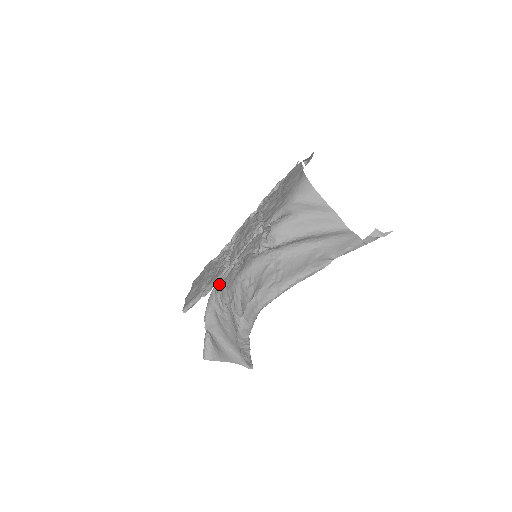
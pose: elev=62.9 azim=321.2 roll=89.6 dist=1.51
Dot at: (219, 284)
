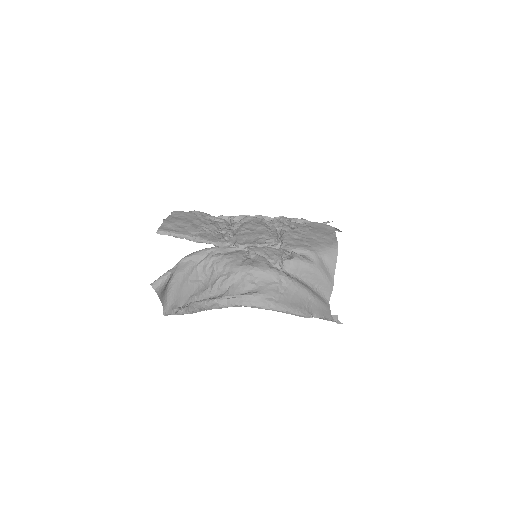
Dot at: (218, 251)
